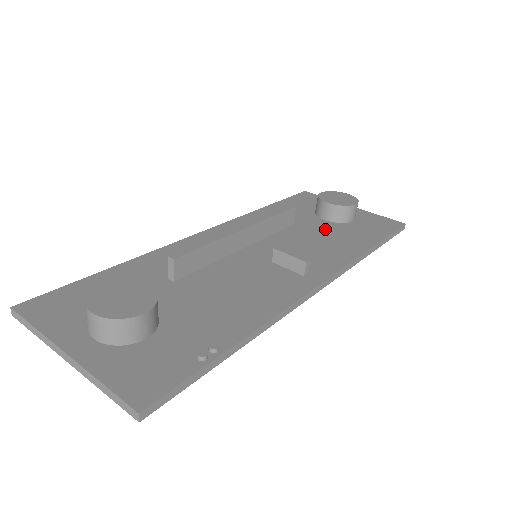
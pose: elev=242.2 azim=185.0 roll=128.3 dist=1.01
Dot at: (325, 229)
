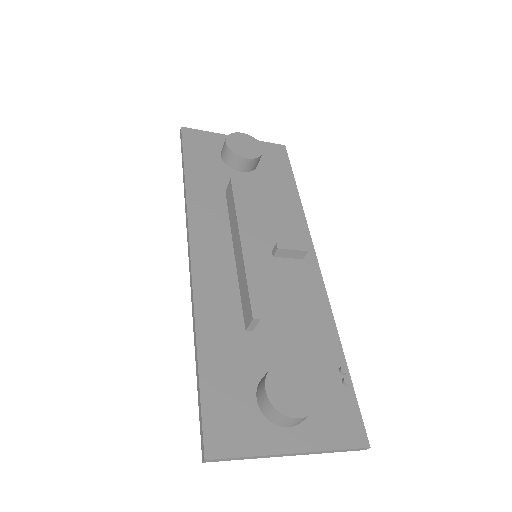
Dot at: (255, 186)
